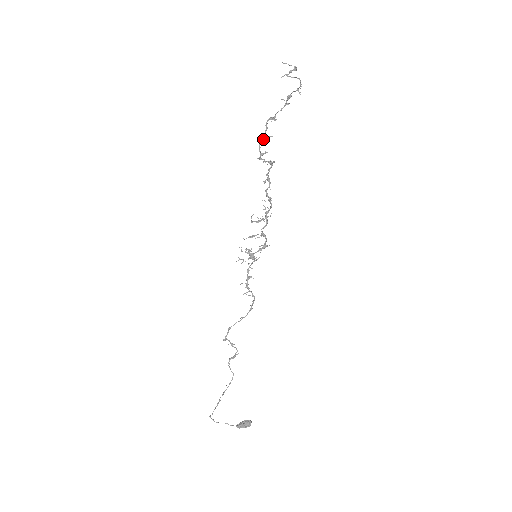
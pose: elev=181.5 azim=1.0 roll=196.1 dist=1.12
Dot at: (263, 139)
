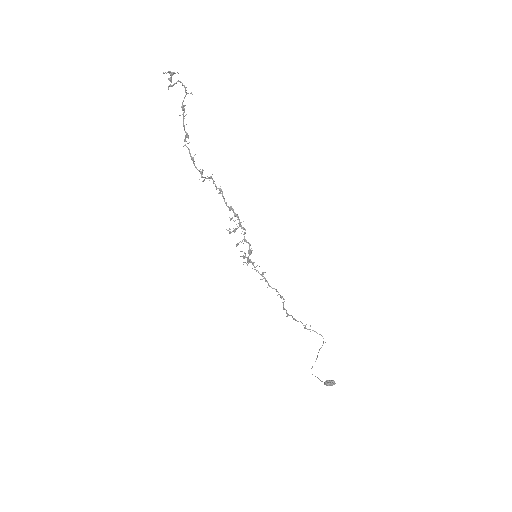
Dot at: (192, 160)
